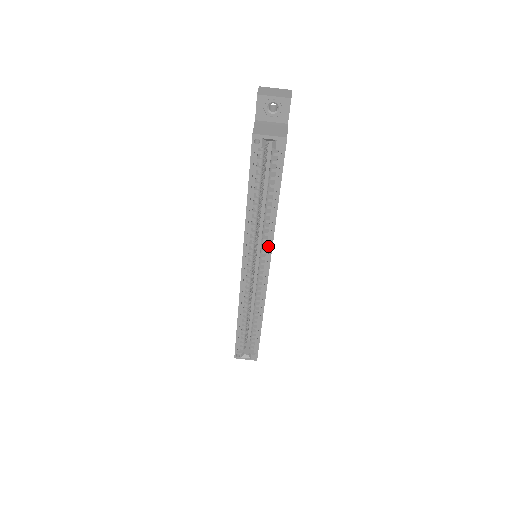
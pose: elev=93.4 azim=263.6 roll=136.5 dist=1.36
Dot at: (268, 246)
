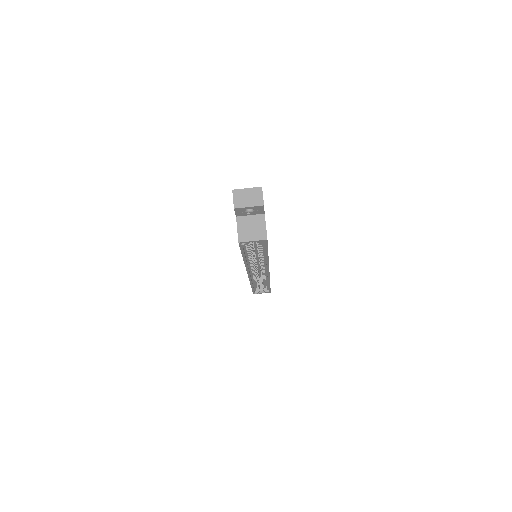
Dot at: (265, 265)
